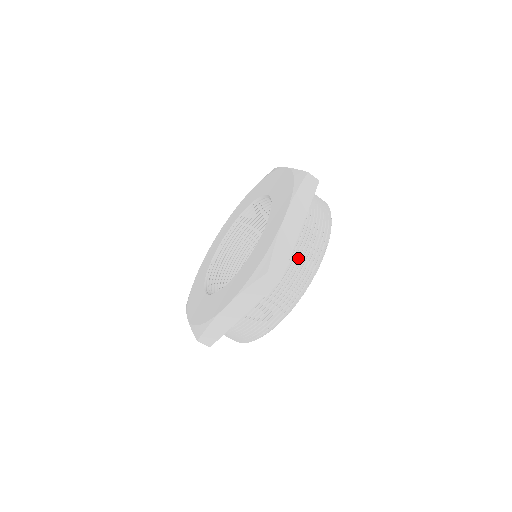
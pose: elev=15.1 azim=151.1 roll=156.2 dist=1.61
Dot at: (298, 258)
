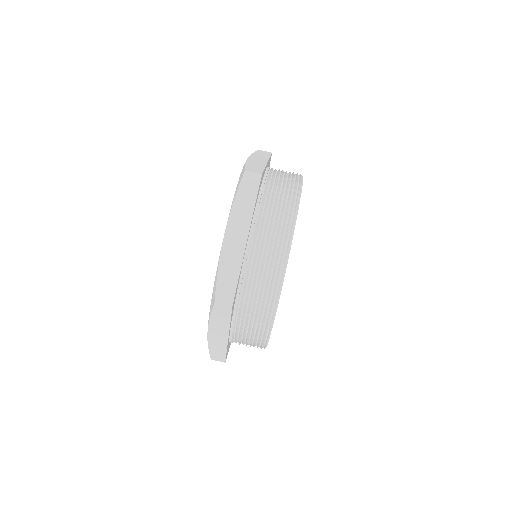
Dot at: (277, 180)
